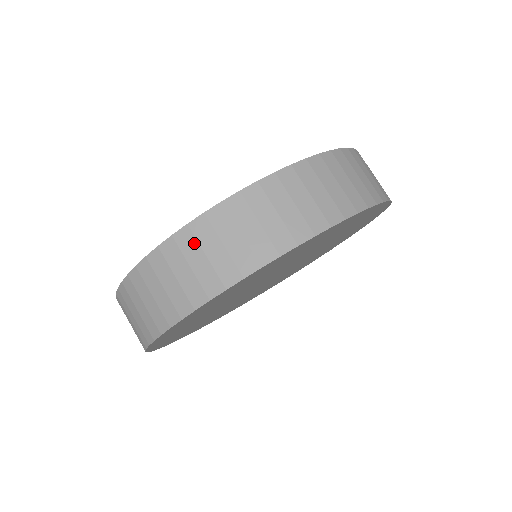
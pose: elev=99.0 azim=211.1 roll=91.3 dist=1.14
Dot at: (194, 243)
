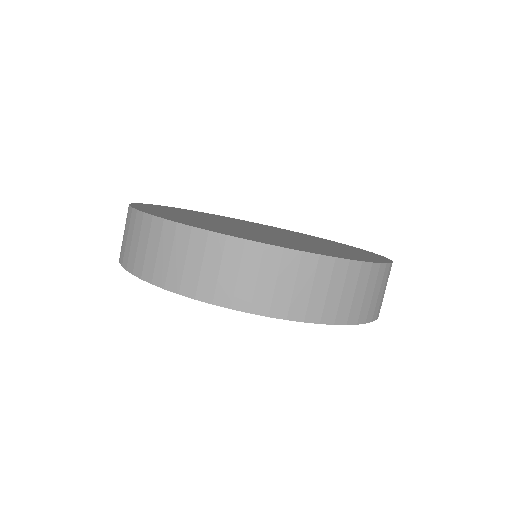
Dot at: (356, 278)
